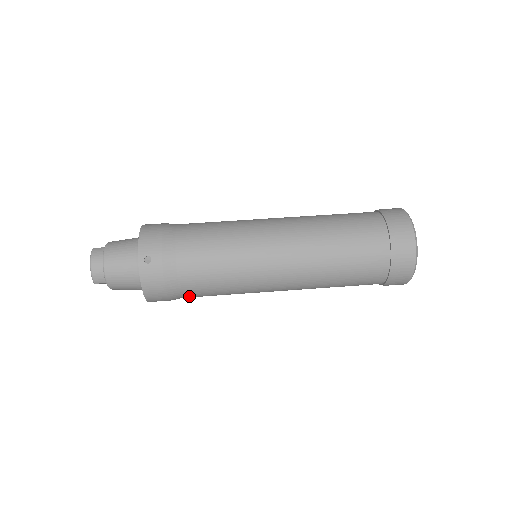
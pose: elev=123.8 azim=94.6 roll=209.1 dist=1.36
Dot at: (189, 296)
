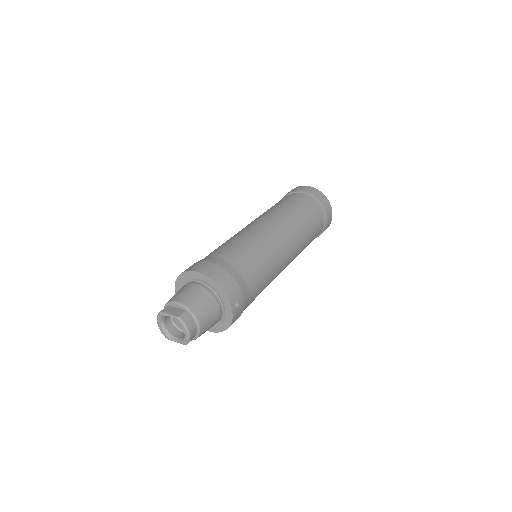
Dot at: occluded
